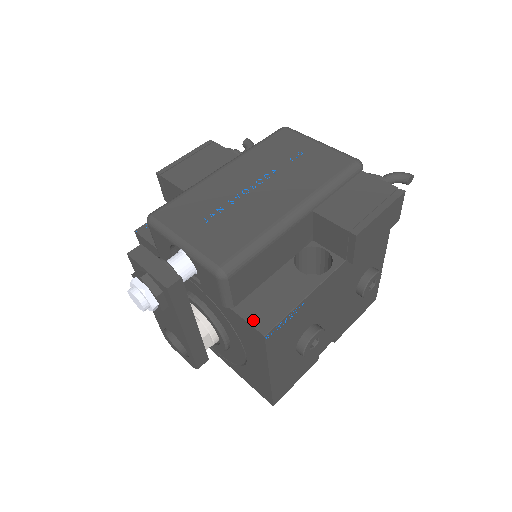
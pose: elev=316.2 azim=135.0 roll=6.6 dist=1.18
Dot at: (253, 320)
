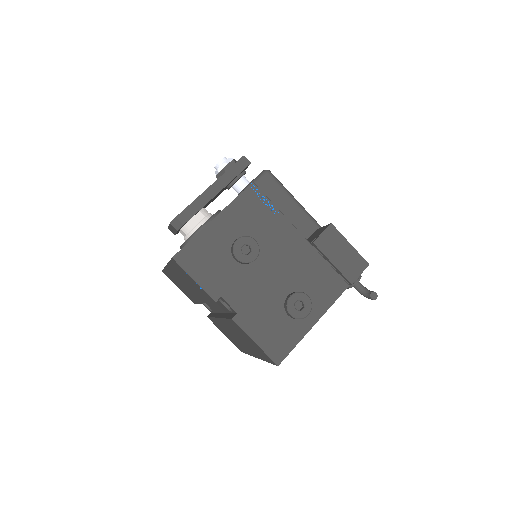
Dot at: occluded
